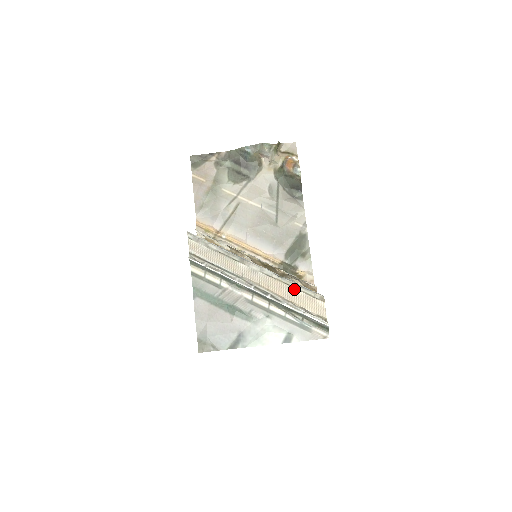
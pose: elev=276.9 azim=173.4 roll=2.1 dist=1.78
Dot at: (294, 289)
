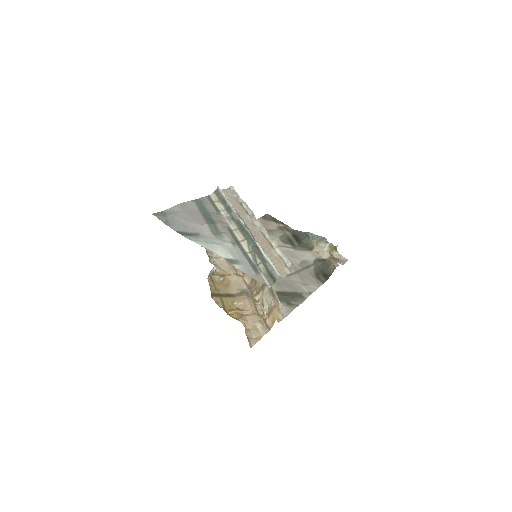
Dot at: (274, 250)
